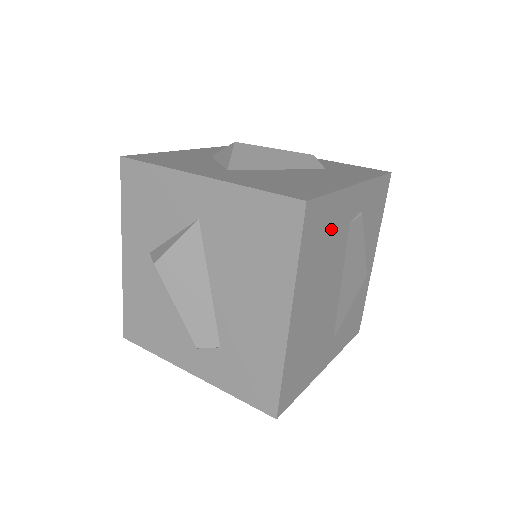
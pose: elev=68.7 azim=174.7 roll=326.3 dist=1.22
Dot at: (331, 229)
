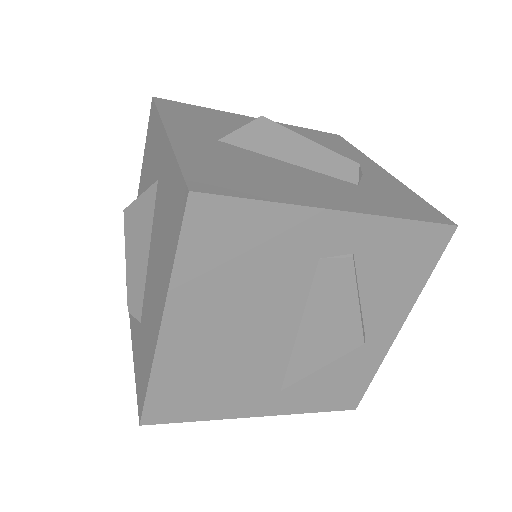
Dot at: (264, 249)
